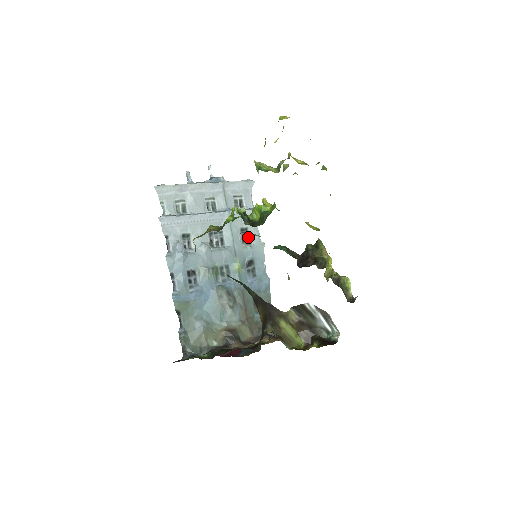
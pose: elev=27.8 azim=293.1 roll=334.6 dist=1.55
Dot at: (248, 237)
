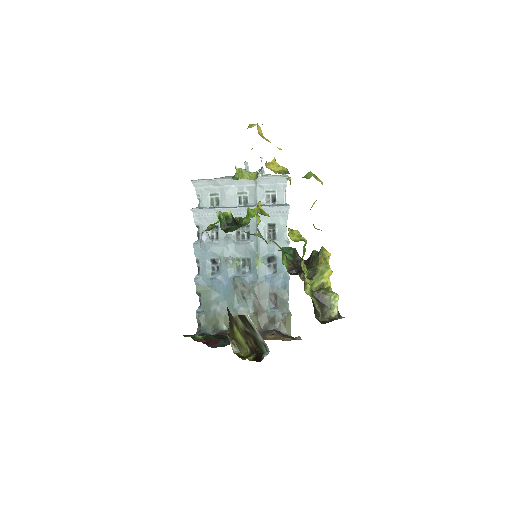
Dot at: (275, 233)
